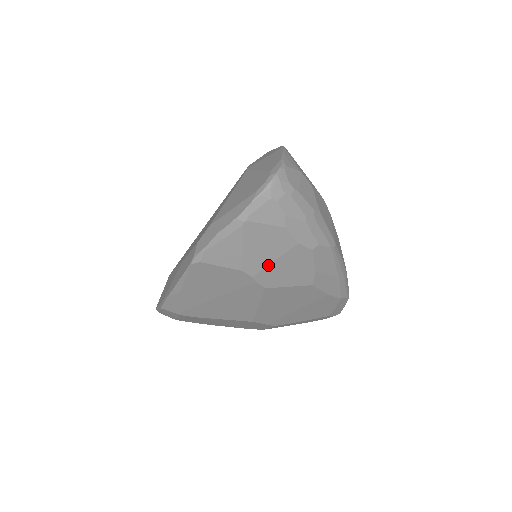
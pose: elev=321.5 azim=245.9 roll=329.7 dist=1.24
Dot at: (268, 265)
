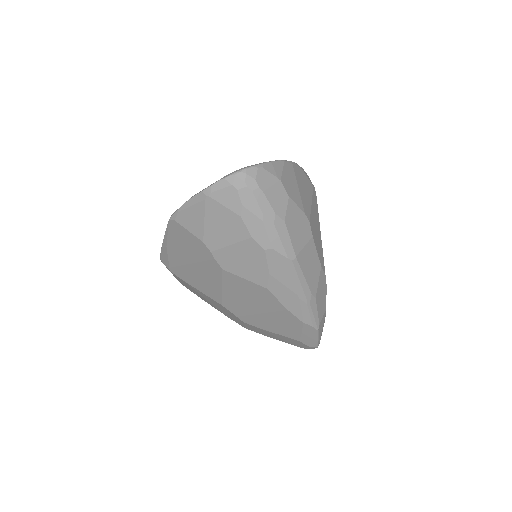
Dot at: (225, 247)
